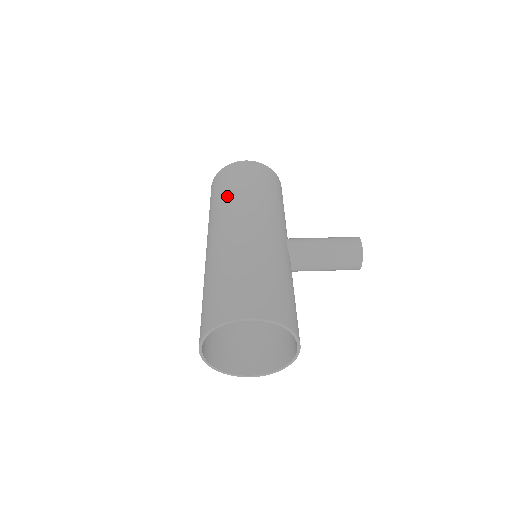
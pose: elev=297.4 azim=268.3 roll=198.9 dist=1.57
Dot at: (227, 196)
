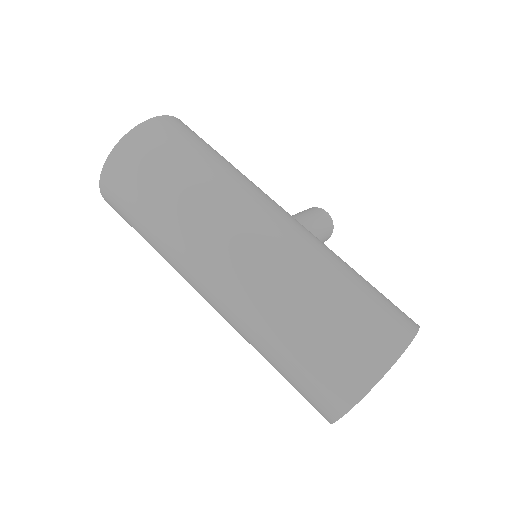
Dot at: (203, 175)
